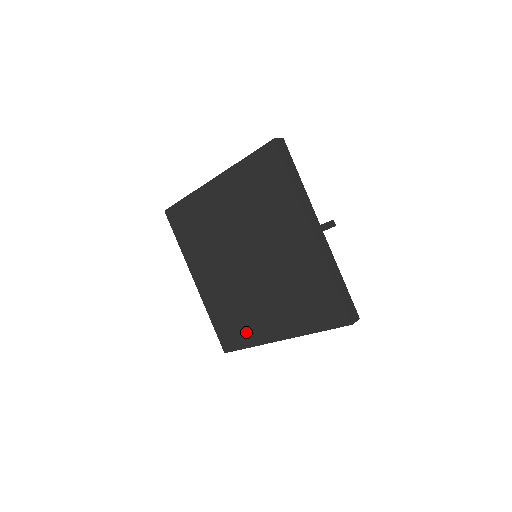
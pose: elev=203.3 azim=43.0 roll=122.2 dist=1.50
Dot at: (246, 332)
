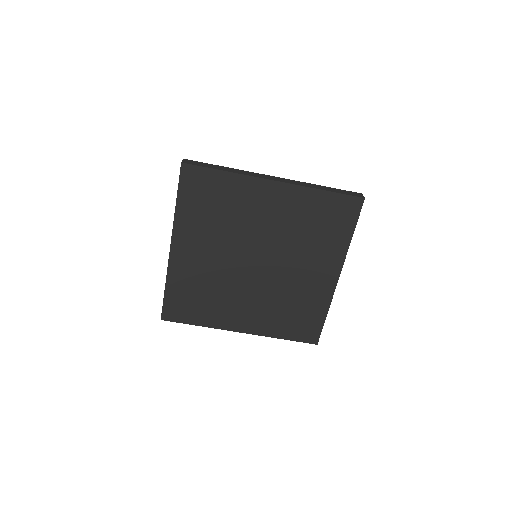
Dot at: (206, 314)
